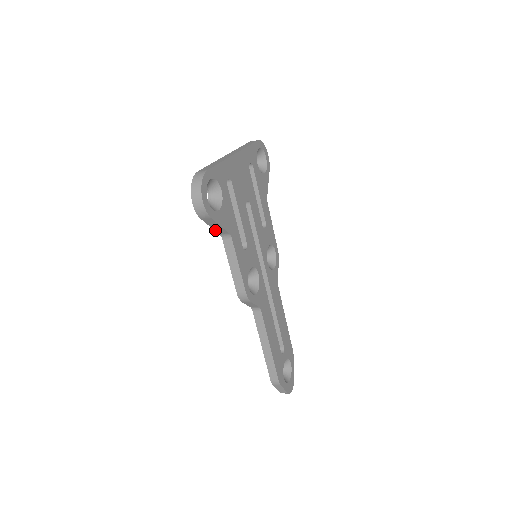
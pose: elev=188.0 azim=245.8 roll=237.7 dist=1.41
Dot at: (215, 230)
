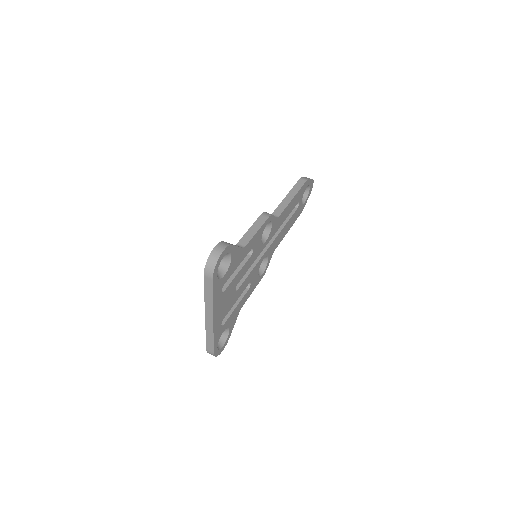
Dot at: occluded
